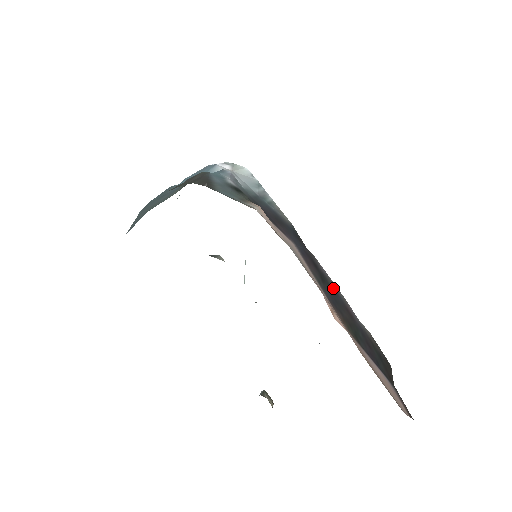
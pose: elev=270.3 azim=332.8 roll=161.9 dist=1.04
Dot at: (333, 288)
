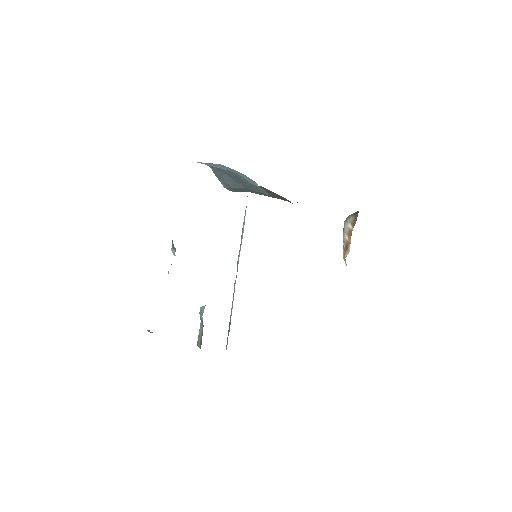
Dot at: occluded
